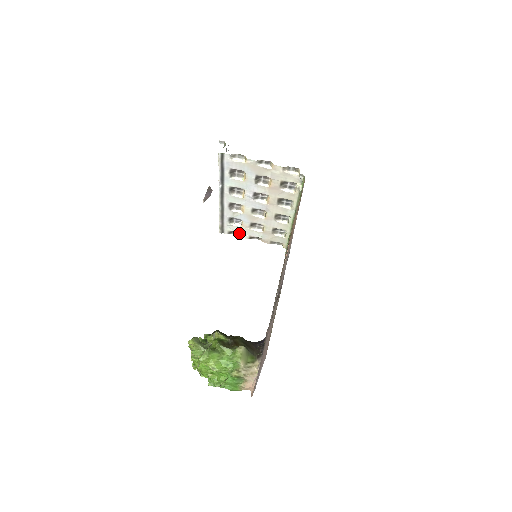
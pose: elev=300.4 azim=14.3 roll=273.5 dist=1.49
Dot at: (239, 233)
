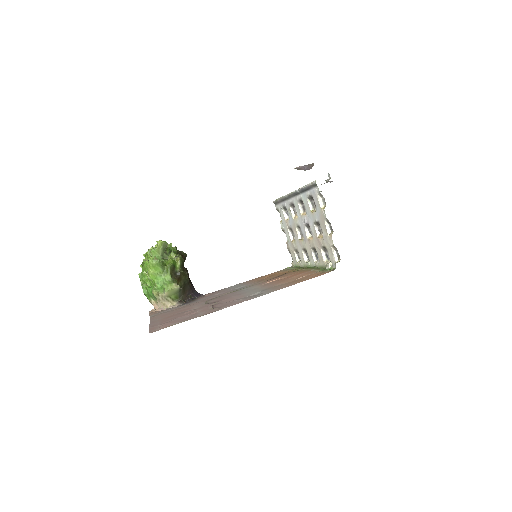
Dot at: occluded
